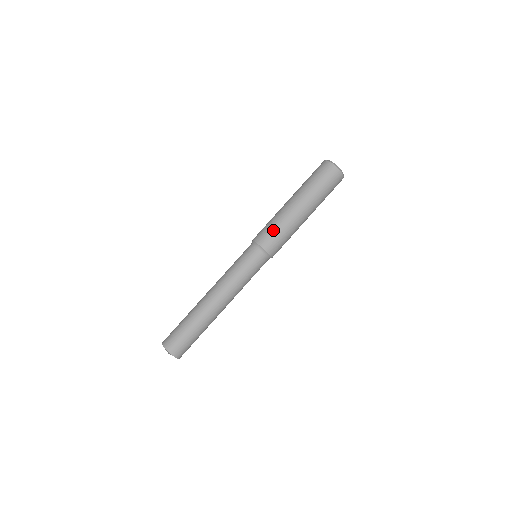
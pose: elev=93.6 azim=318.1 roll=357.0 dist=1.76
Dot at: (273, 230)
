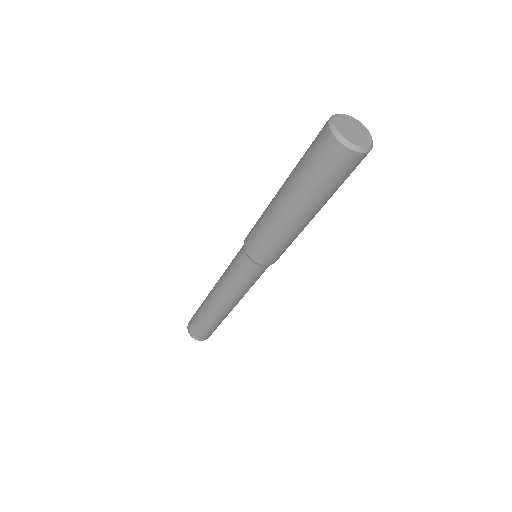
Dot at: (279, 250)
